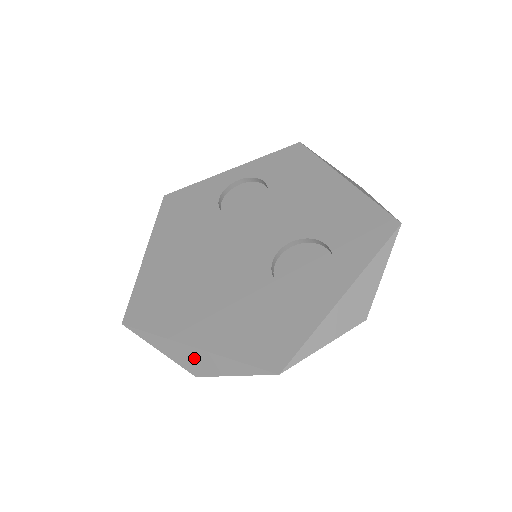
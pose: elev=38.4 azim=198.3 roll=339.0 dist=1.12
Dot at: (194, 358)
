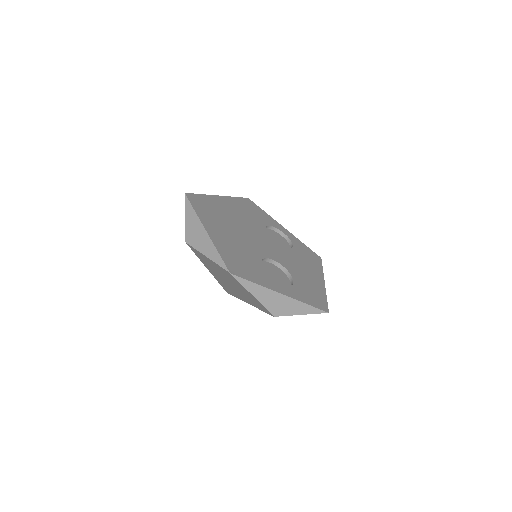
Dot at: (198, 234)
